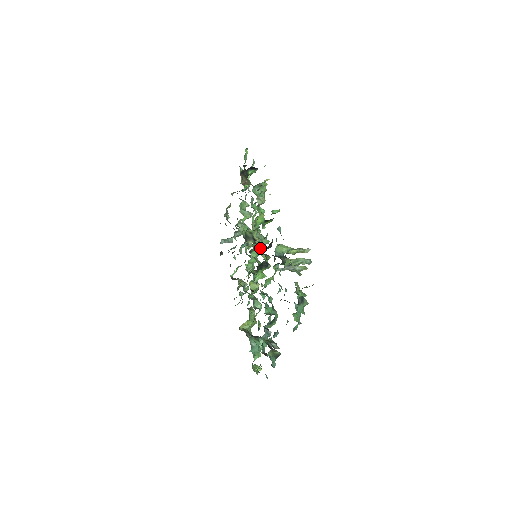
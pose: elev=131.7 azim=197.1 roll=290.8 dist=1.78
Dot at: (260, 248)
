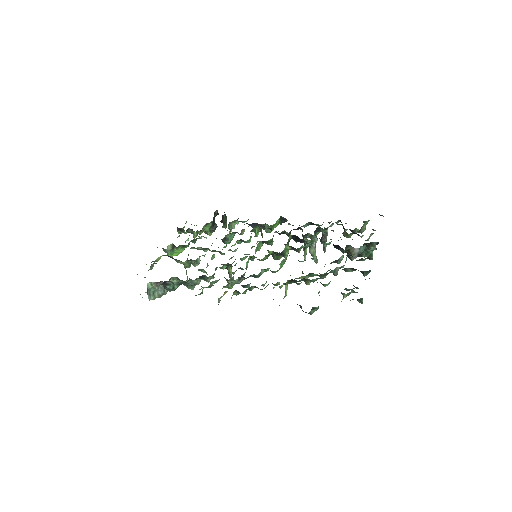
Dot at: (281, 232)
